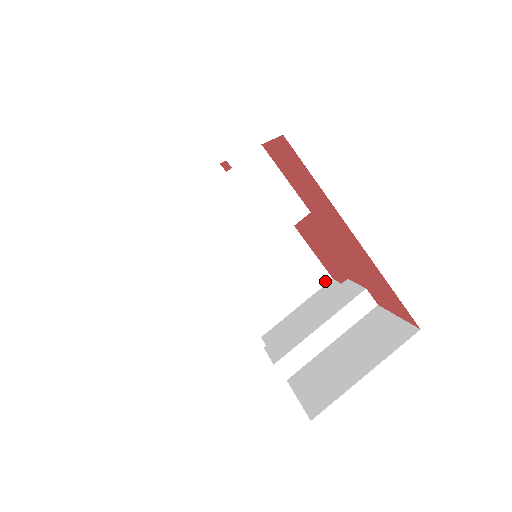
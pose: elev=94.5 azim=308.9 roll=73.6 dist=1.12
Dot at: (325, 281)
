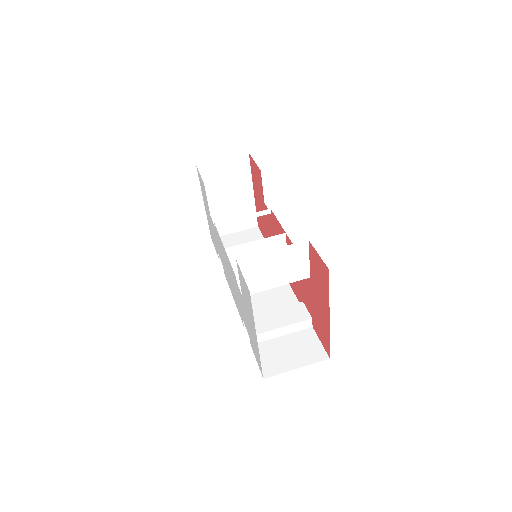
Dot at: occluded
